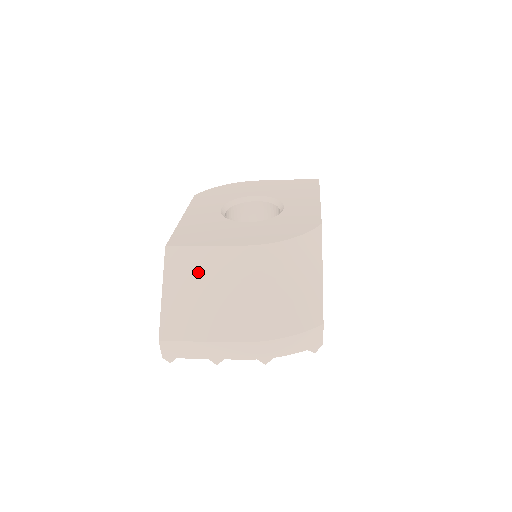
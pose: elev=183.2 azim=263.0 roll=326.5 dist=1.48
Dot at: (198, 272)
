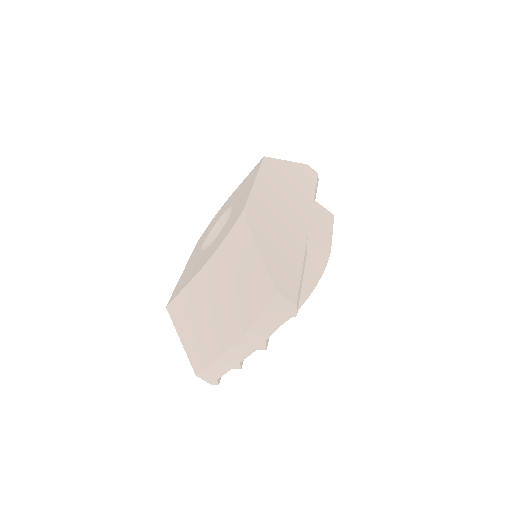
Dot at: (188, 312)
